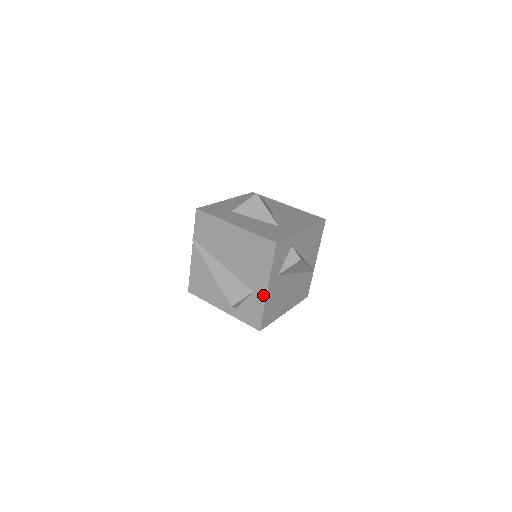
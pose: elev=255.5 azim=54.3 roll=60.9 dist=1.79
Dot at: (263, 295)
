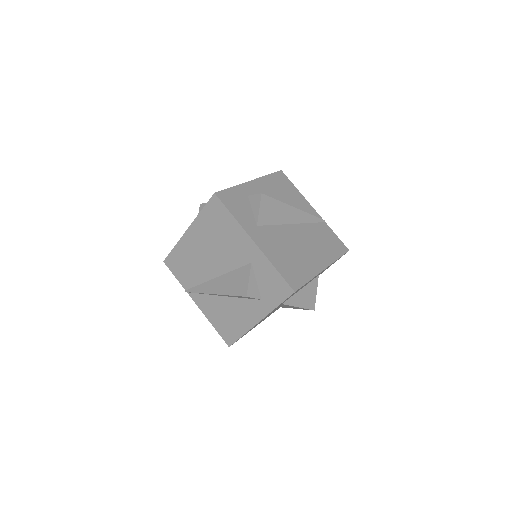
Dot at: (258, 253)
